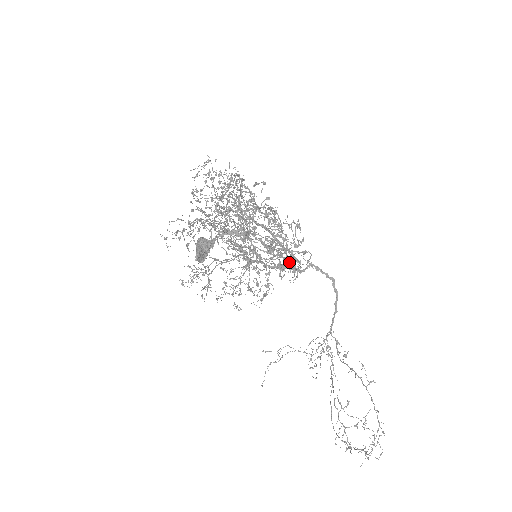
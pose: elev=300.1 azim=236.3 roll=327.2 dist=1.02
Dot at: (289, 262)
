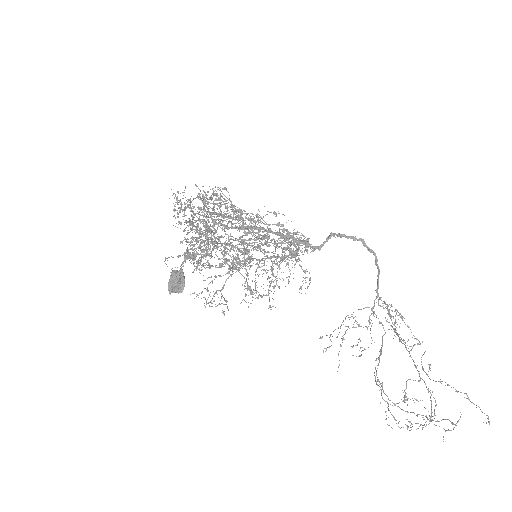
Dot at: occluded
